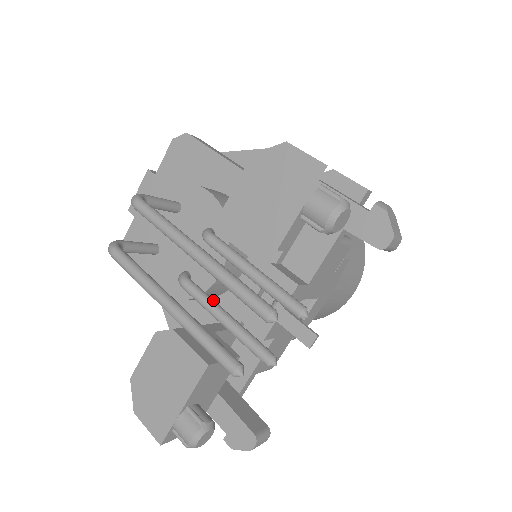
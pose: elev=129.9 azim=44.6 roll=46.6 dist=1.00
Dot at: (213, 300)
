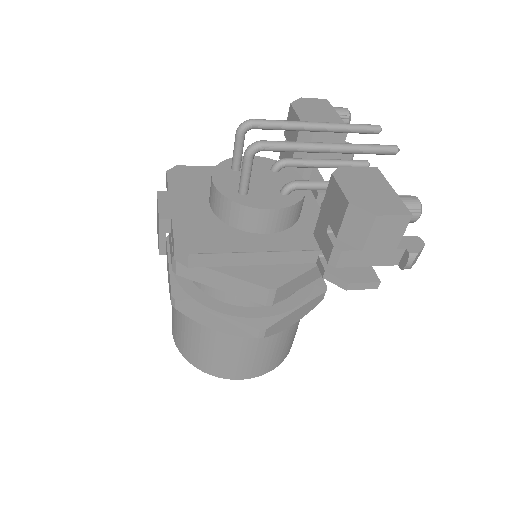
Dot at: (321, 183)
